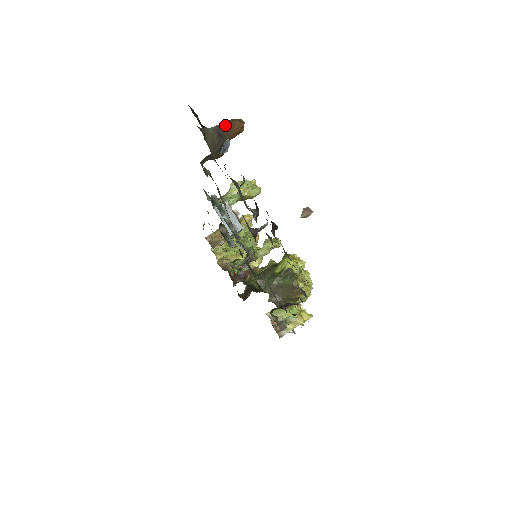
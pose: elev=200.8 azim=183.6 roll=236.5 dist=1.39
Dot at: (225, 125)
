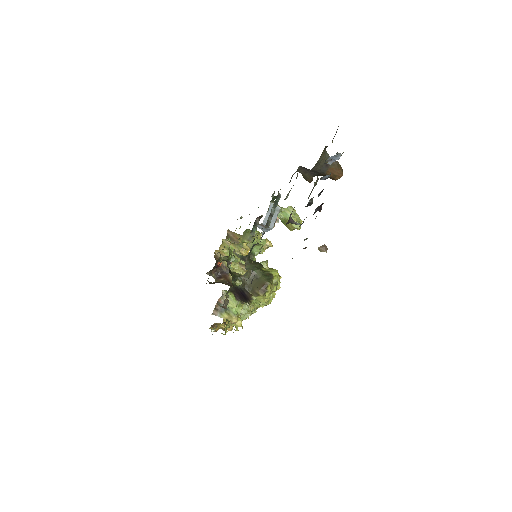
Dot at: (335, 163)
